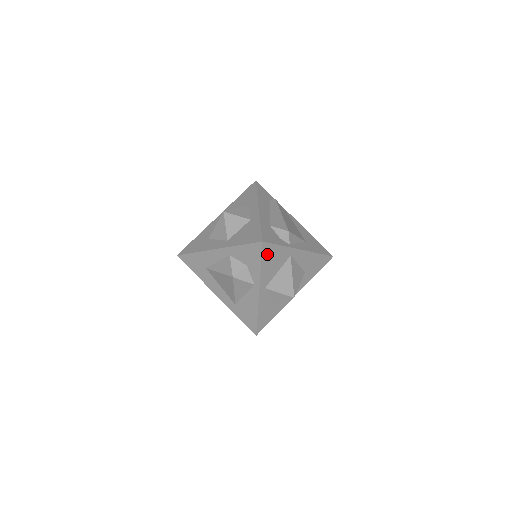
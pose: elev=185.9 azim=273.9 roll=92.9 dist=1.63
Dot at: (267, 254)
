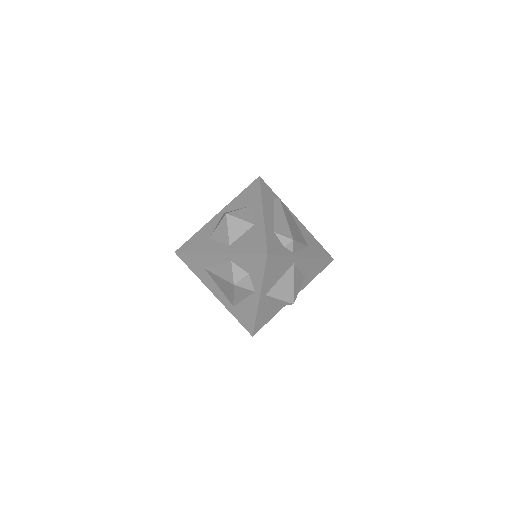
Dot at: (271, 265)
